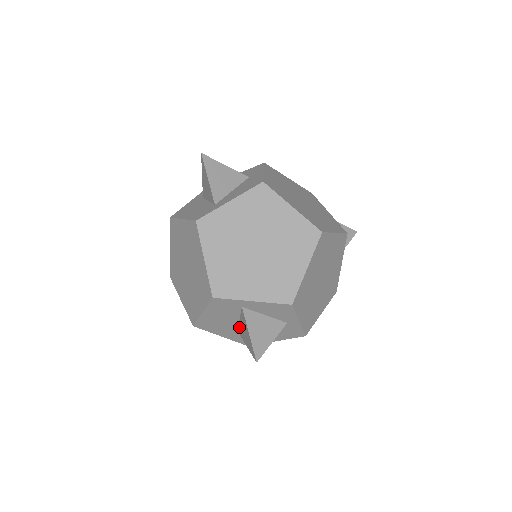
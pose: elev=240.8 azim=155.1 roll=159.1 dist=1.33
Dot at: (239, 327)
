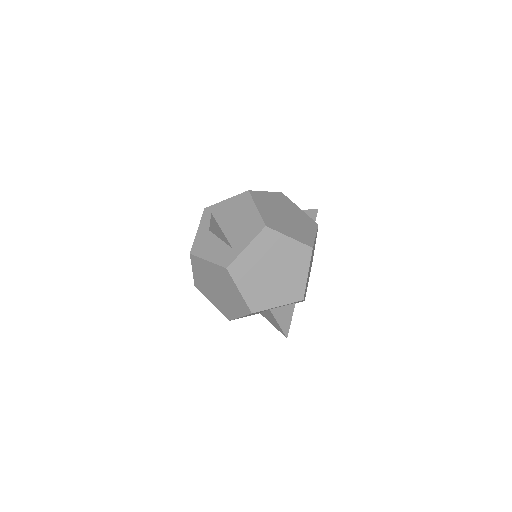
Dot at: (263, 313)
